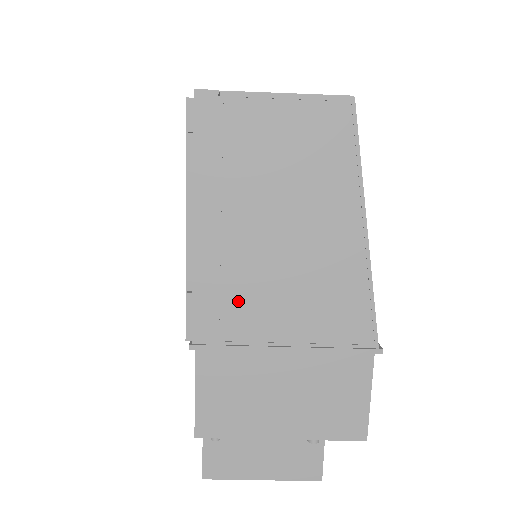
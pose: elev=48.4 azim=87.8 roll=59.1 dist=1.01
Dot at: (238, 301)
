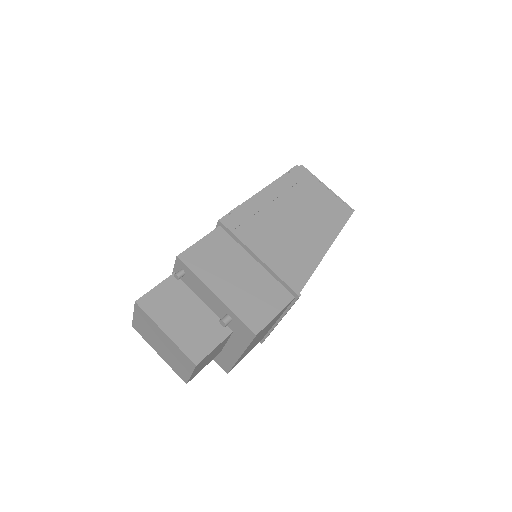
Dot at: (257, 225)
